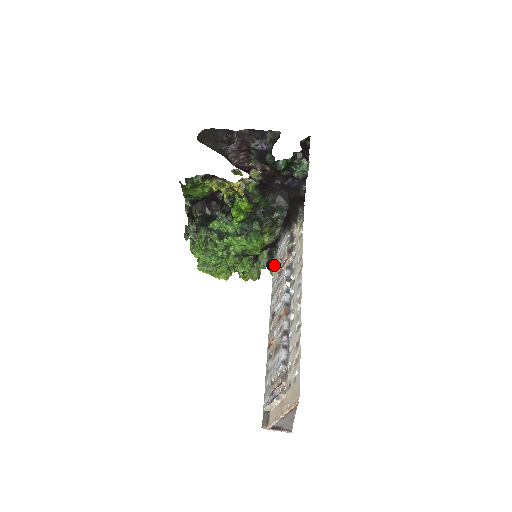
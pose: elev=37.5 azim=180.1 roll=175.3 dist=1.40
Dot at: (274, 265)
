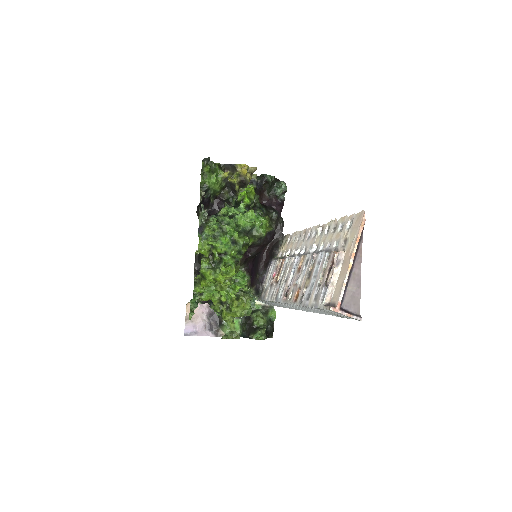
Dot at: (264, 296)
